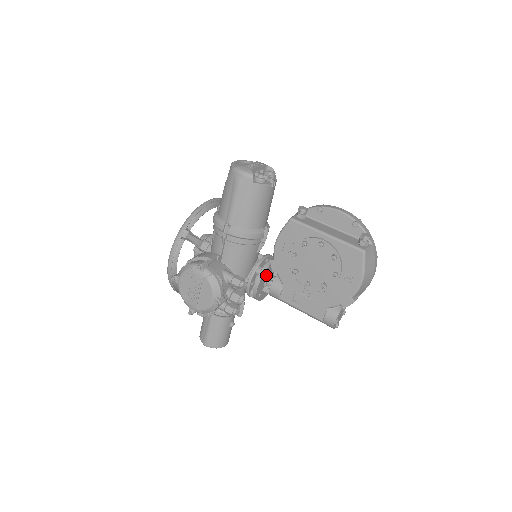
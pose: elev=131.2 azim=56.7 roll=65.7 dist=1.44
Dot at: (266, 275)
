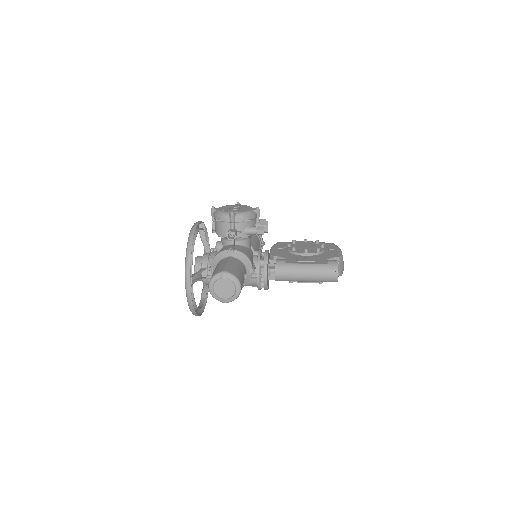
Dot at: (269, 259)
